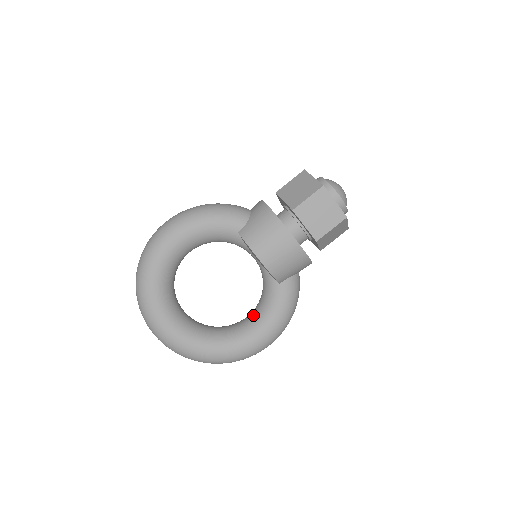
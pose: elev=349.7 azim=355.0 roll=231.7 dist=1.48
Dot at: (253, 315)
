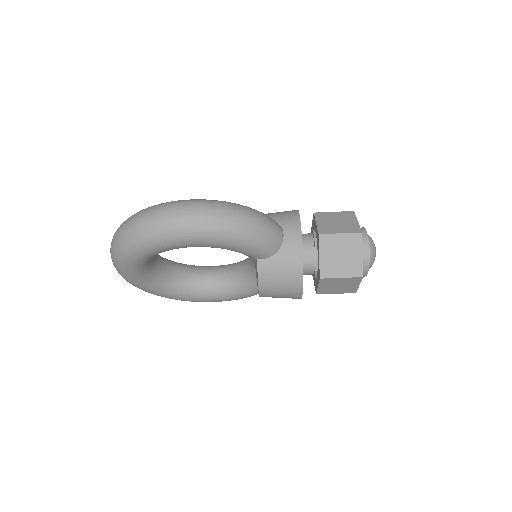
Dot at: (218, 283)
